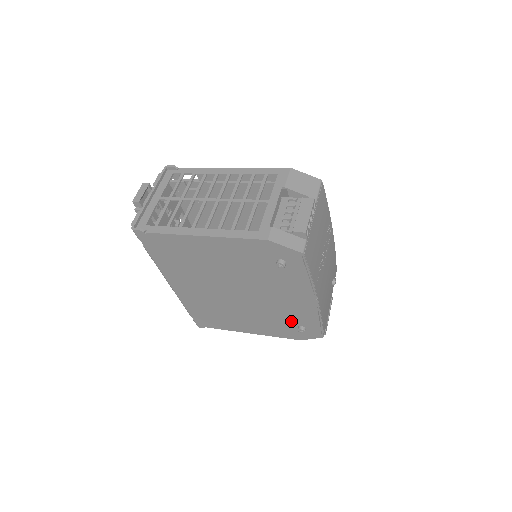
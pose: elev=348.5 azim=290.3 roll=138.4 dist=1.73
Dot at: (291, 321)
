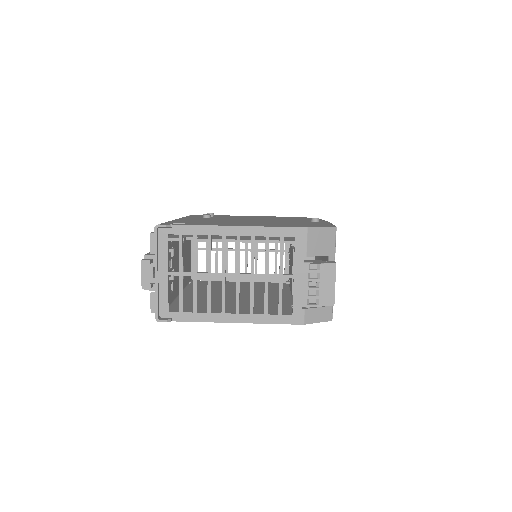
Dot at: occluded
